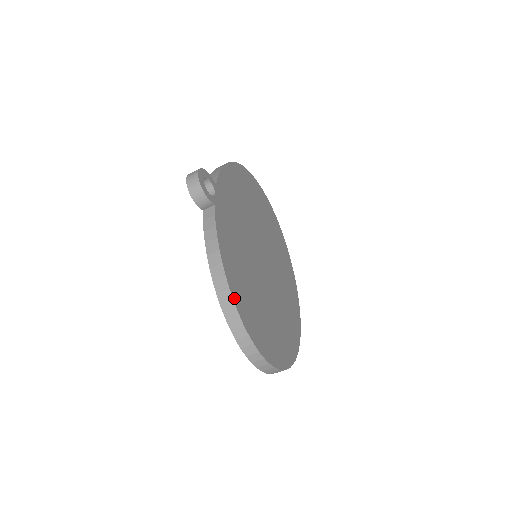
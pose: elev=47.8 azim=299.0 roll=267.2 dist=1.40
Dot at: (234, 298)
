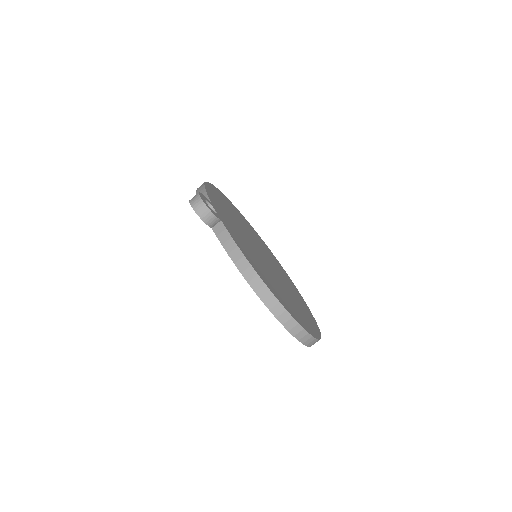
Dot at: (271, 291)
